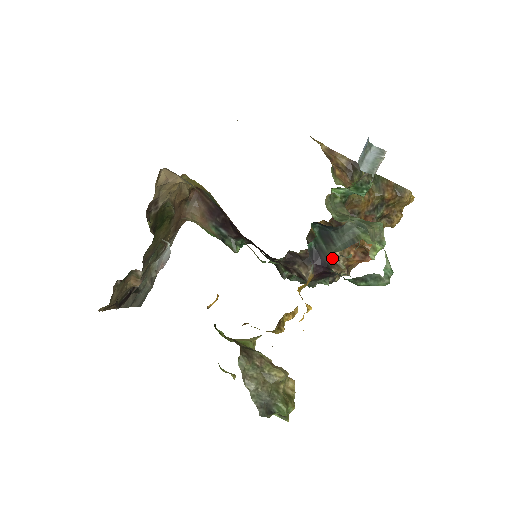
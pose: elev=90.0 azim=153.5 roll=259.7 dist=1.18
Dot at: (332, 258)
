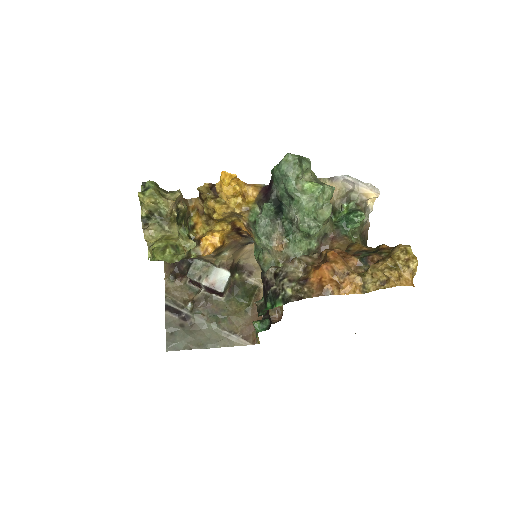
Dot at: occluded
